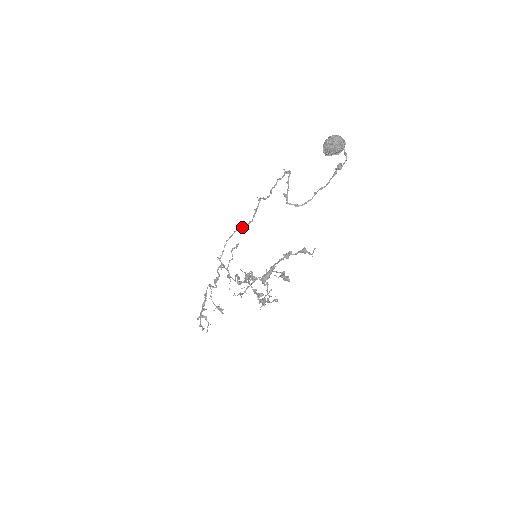
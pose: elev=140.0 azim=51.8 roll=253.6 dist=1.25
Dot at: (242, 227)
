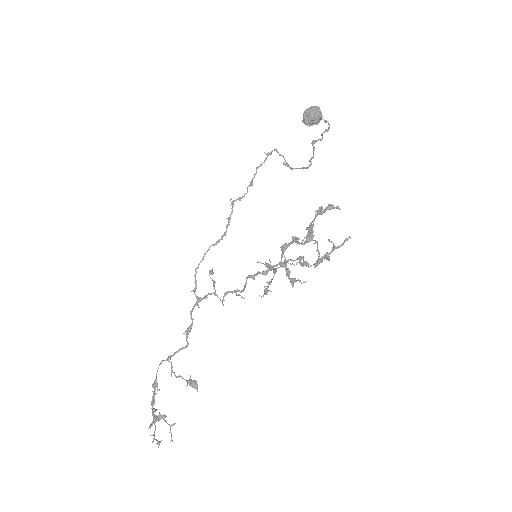
Dot at: (214, 244)
